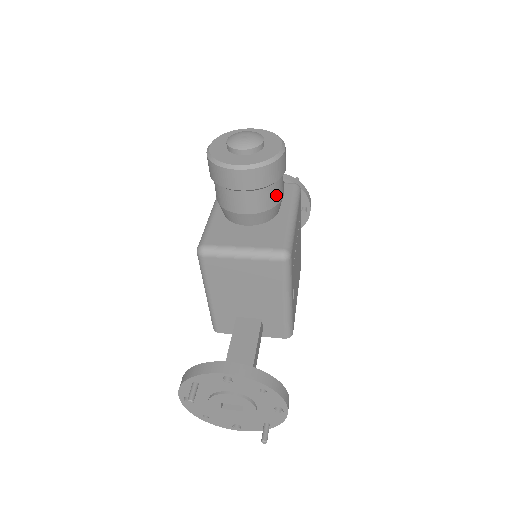
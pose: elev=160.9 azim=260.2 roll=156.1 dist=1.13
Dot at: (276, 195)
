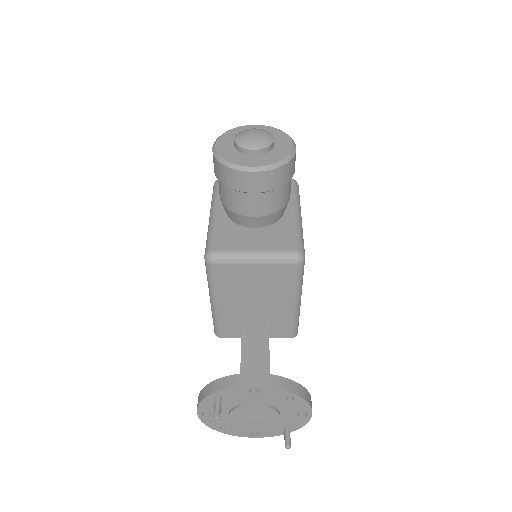
Dot at: (286, 195)
